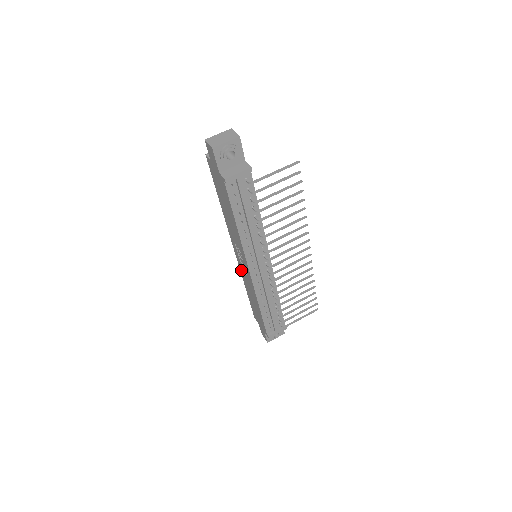
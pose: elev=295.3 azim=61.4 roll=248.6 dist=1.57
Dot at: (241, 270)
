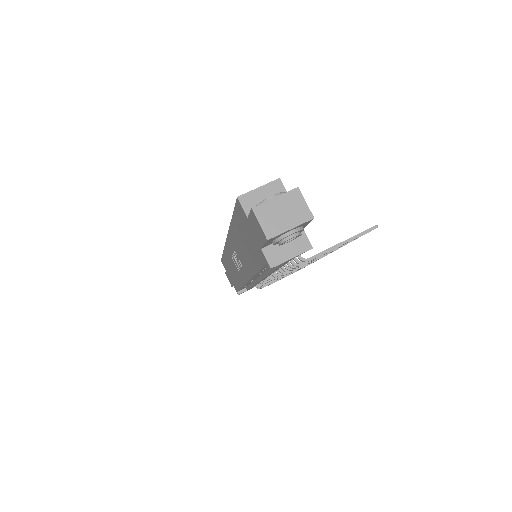
Dot at: (227, 251)
